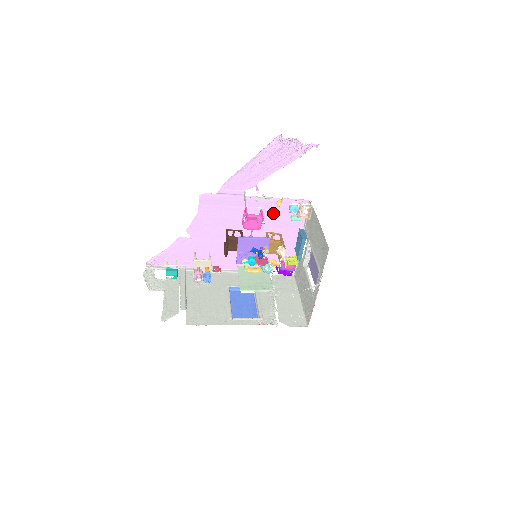
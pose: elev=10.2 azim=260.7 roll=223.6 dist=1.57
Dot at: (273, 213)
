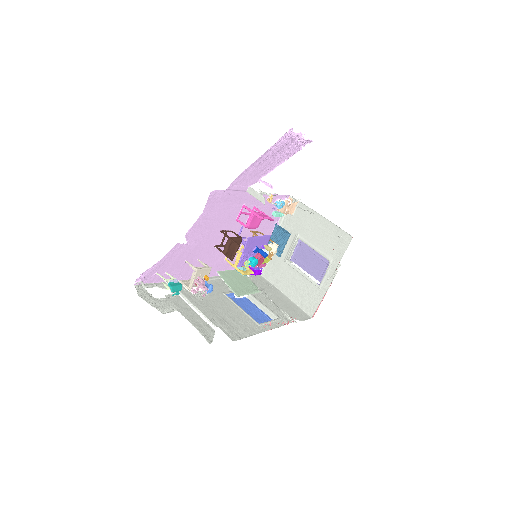
Dot at: (261, 210)
